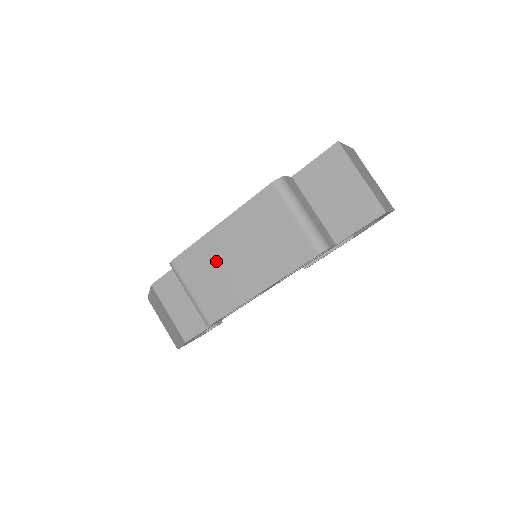
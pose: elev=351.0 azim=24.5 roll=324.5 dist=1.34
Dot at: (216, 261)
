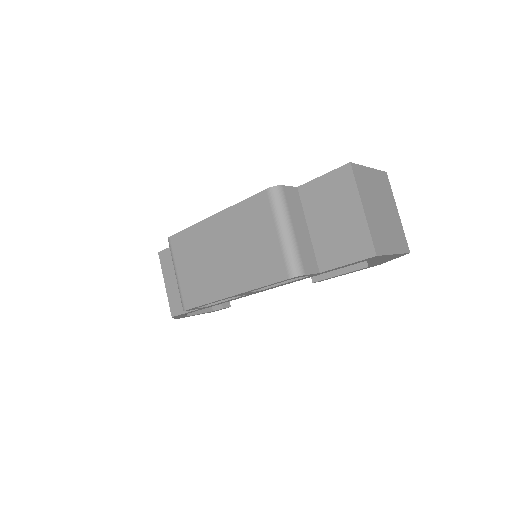
Dot at: (203, 251)
